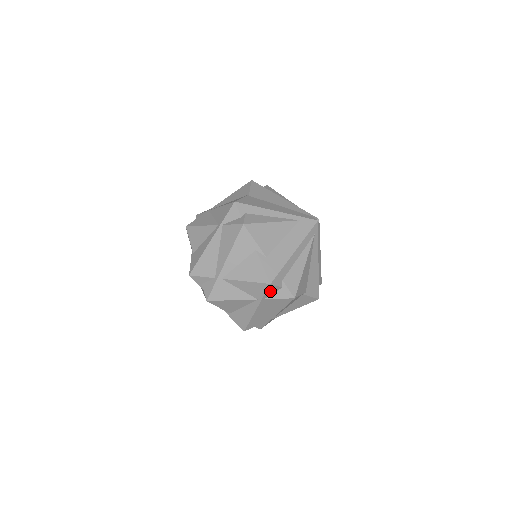
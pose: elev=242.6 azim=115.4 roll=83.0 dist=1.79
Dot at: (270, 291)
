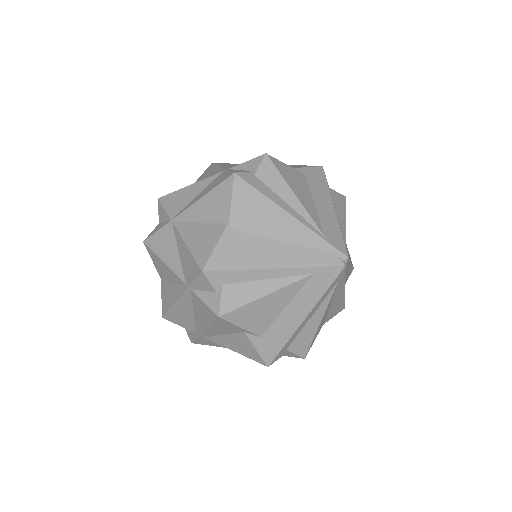
Dot at: occluded
